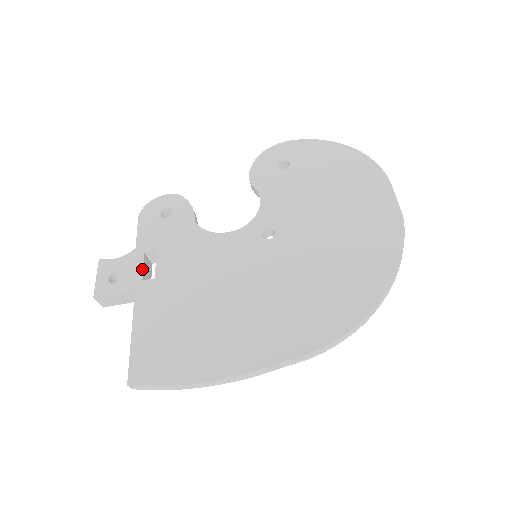
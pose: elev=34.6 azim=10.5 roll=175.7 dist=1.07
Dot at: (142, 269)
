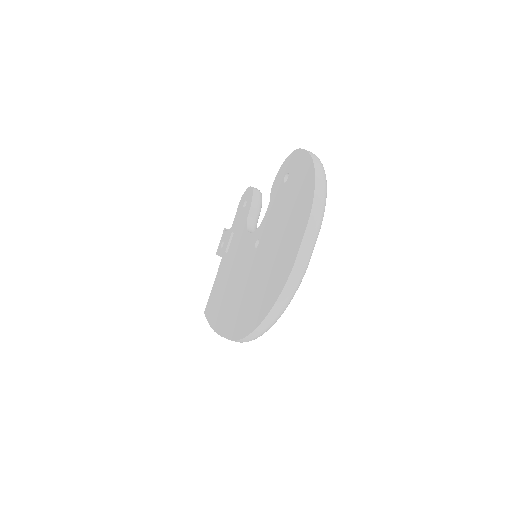
Dot at: (227, 244)
